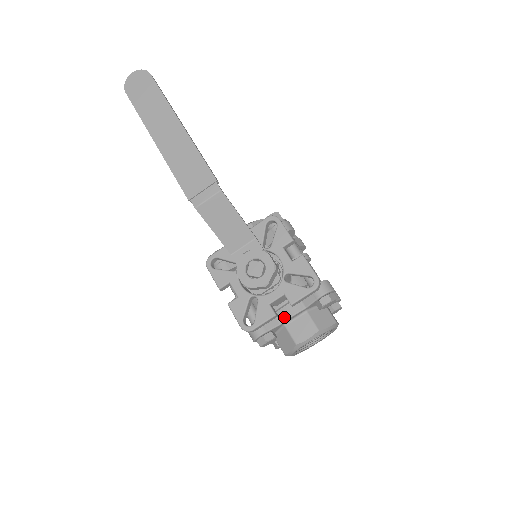
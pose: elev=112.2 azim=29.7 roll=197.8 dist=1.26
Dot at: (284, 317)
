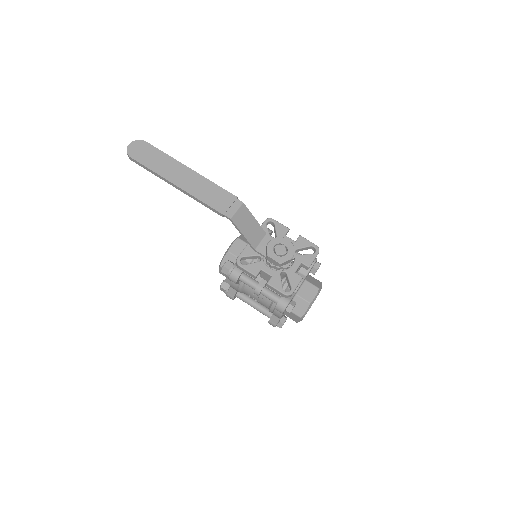
Dot at: occluded
